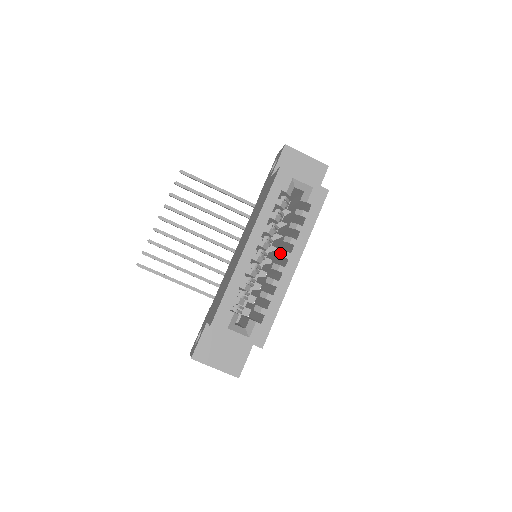
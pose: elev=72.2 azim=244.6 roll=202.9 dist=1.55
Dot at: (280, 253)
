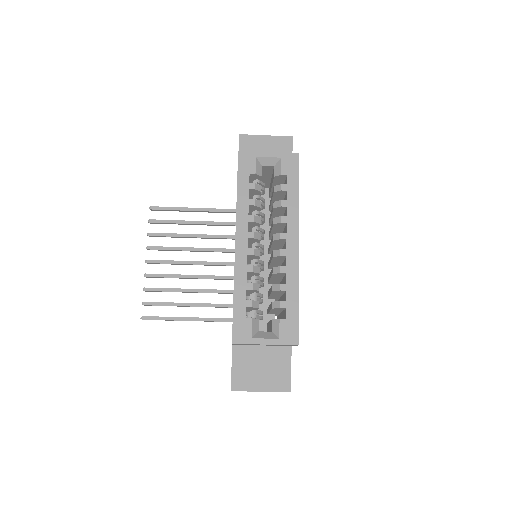
Dot at: (275, 237)
